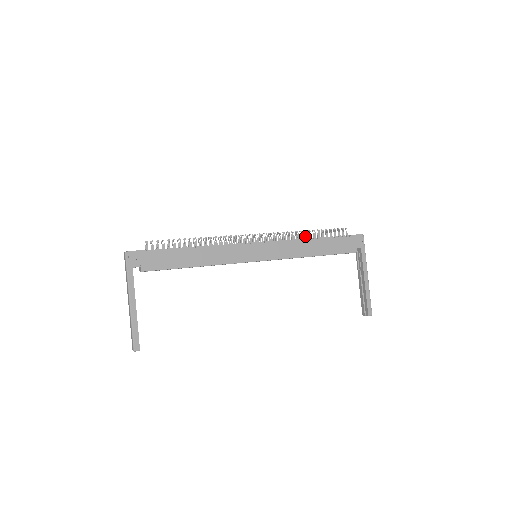
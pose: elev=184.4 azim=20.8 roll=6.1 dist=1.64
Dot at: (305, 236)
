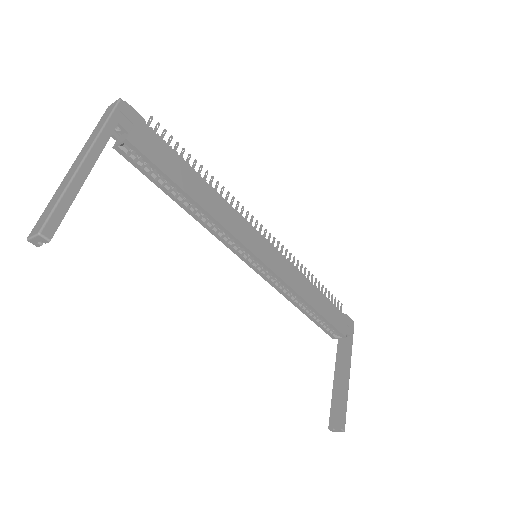
Dot at: (308, 277)
